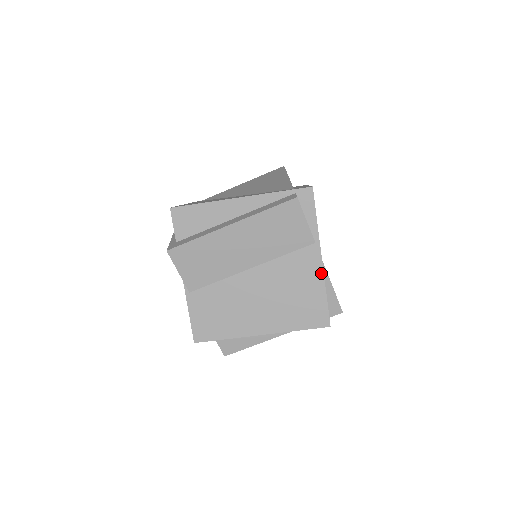
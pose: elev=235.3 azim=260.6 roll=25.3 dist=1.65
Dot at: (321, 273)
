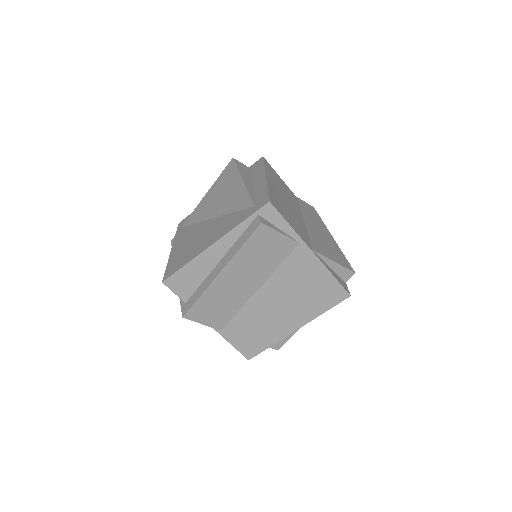
Dot at: (319, 263)
